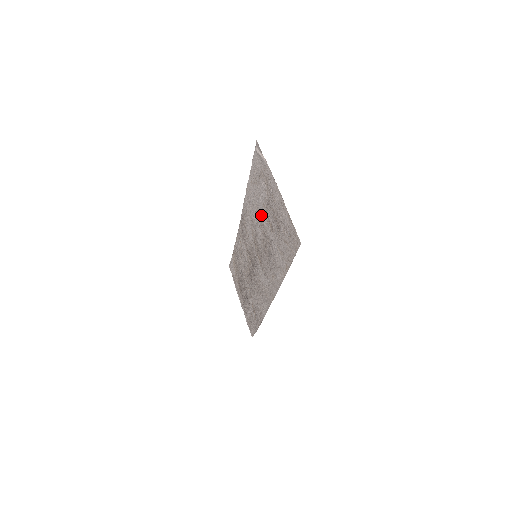
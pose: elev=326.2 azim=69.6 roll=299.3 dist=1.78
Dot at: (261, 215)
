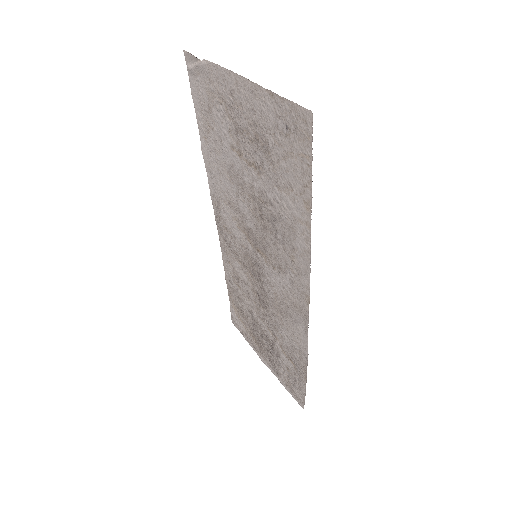
Dot at: (235, 171)
